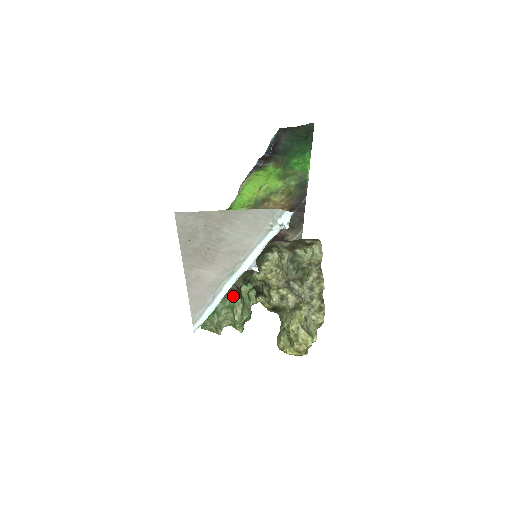
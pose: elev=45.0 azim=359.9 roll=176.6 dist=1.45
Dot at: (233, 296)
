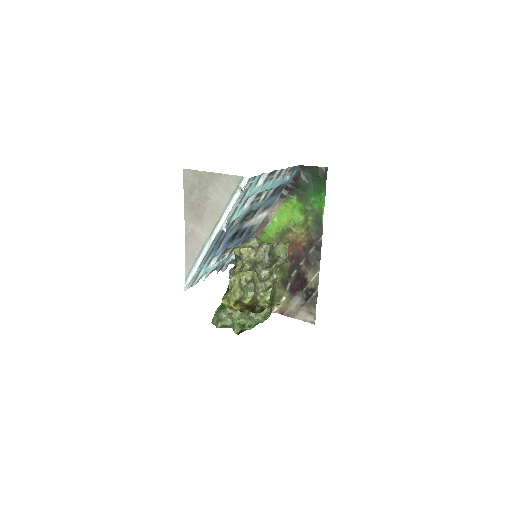
Dot at: occluded
